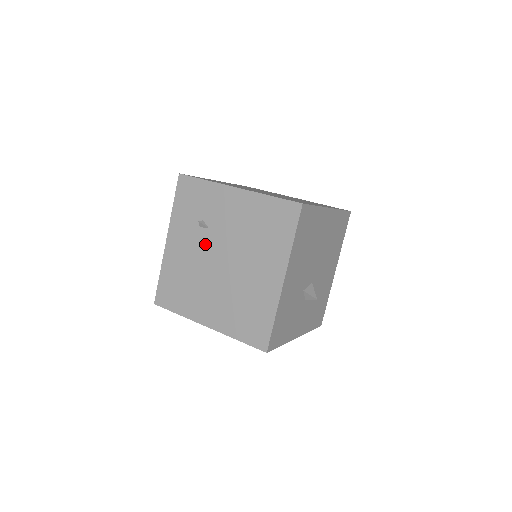
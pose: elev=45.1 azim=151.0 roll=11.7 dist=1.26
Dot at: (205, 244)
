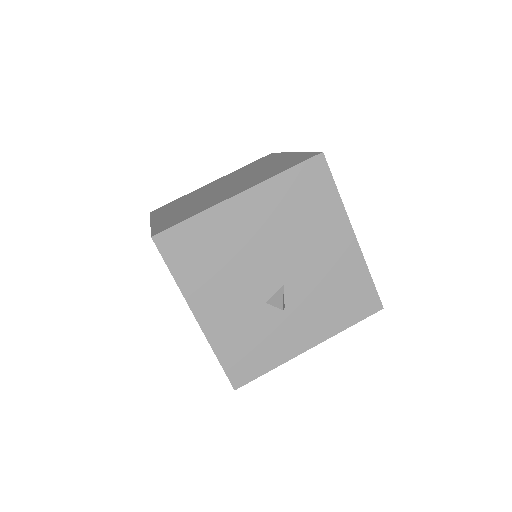
Dot at: occluded
